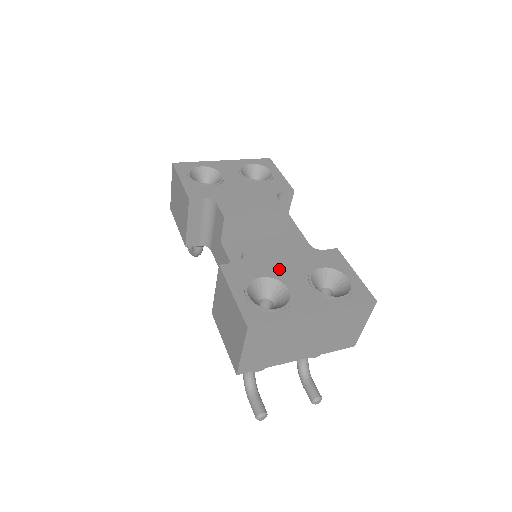
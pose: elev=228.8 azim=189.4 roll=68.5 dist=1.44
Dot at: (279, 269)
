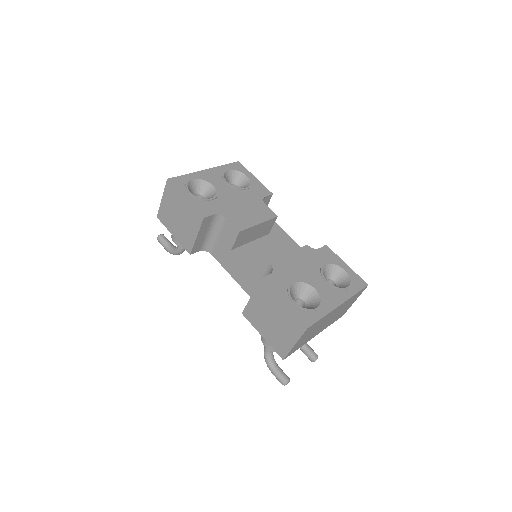
Dot at: (301, 273)
